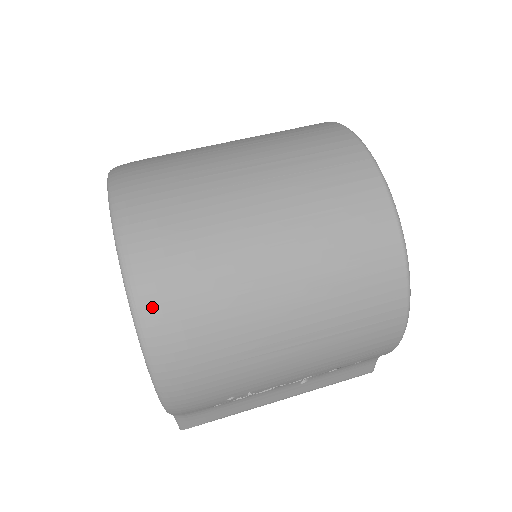
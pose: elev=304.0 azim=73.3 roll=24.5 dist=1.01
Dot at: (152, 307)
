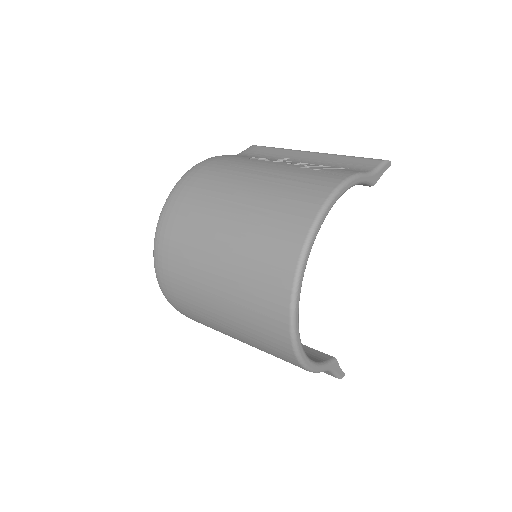
Dot at: (159, 262)
